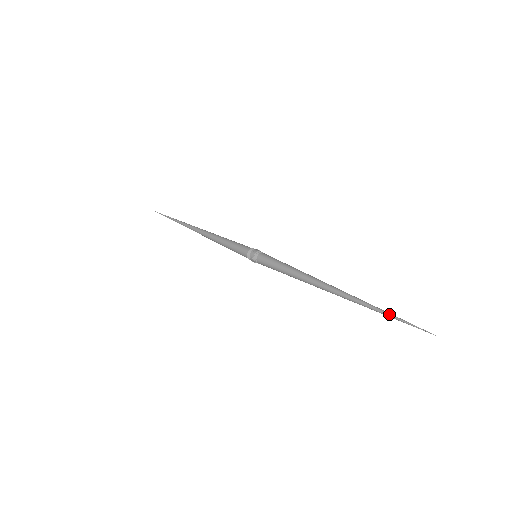
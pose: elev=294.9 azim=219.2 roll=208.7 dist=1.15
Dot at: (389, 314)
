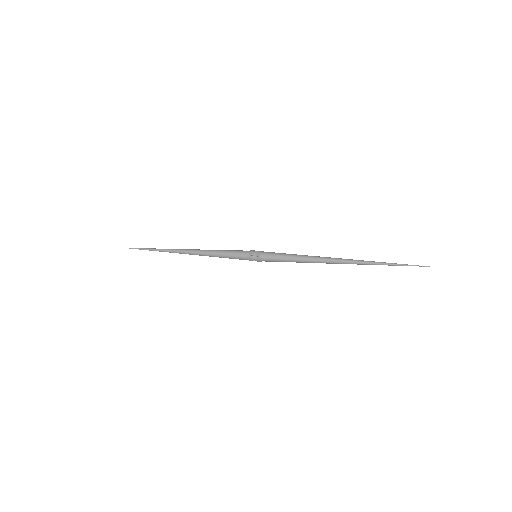
Dot at: (393, 263)
